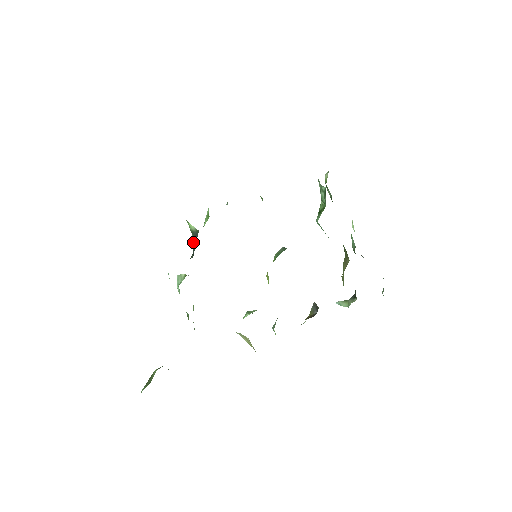
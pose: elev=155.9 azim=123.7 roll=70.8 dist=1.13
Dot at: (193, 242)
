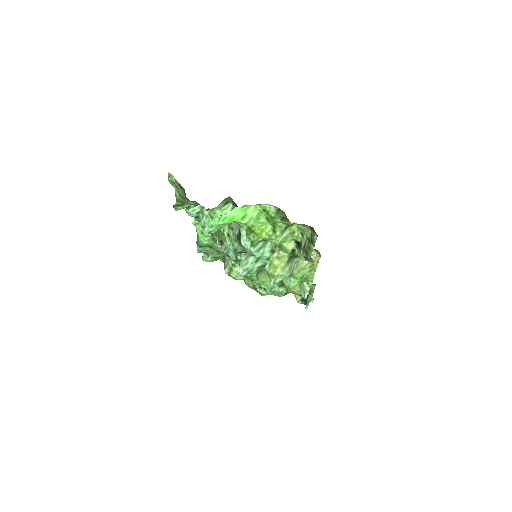
Dot at: occluded
